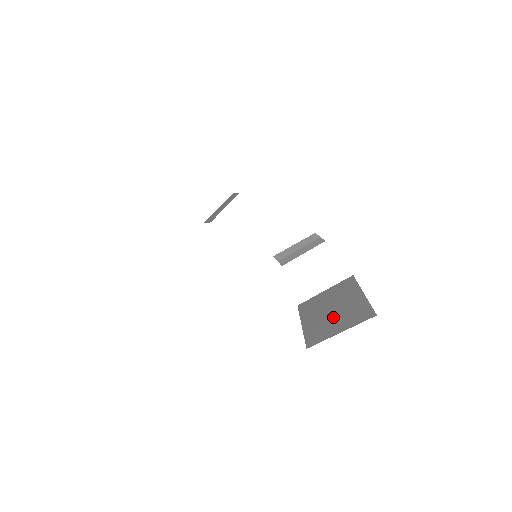
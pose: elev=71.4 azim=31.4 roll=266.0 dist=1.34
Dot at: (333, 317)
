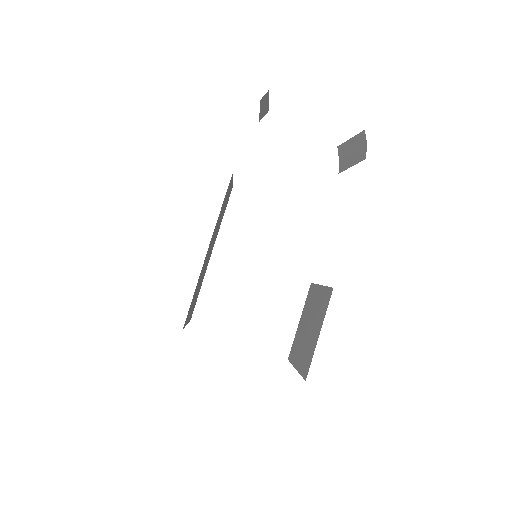
Dot at: (303, 341)
